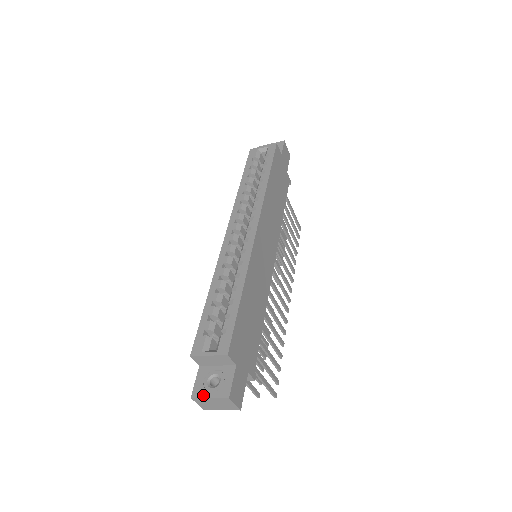
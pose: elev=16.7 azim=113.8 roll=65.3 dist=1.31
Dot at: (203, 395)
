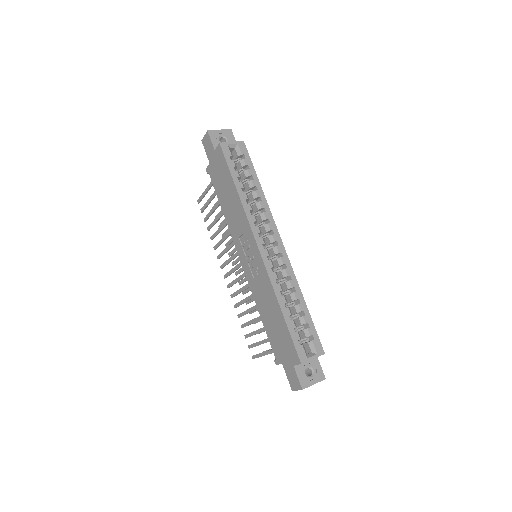
Dot at: (309, 384)
